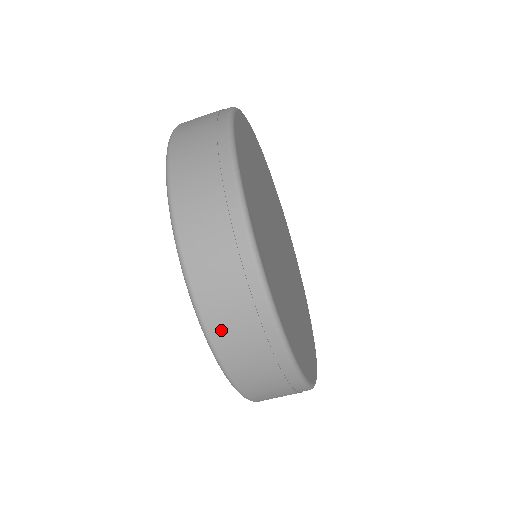
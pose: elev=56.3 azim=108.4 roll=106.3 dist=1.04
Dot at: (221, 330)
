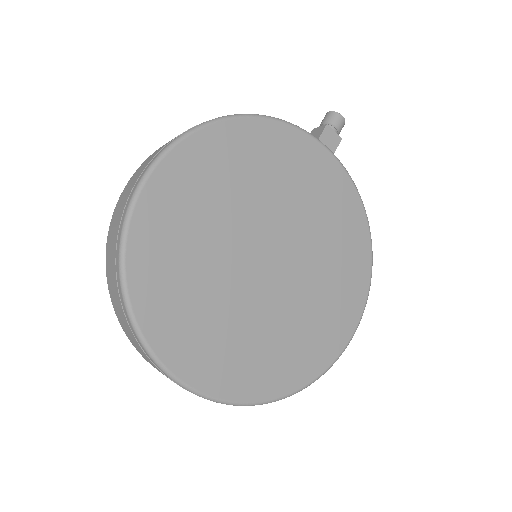
Dot at: occluded
